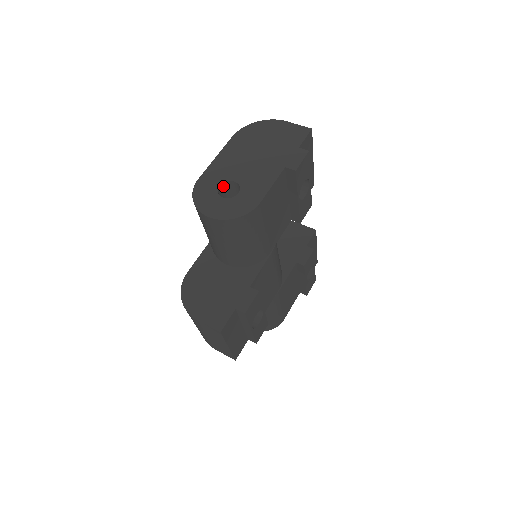
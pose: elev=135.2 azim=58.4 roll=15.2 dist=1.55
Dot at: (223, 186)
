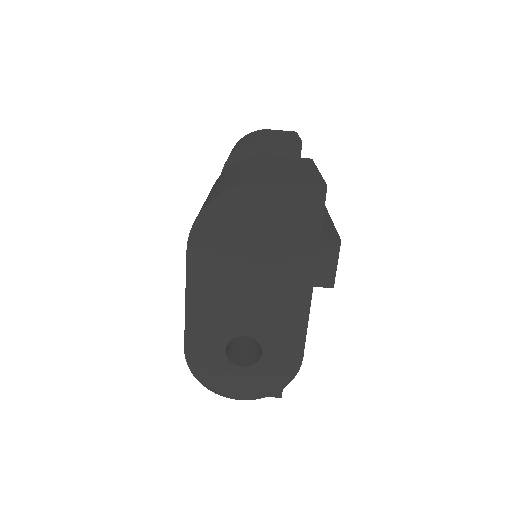
Dot at: (227, 341)
